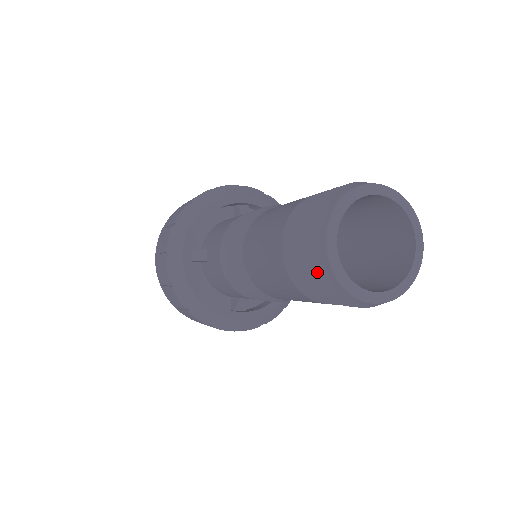
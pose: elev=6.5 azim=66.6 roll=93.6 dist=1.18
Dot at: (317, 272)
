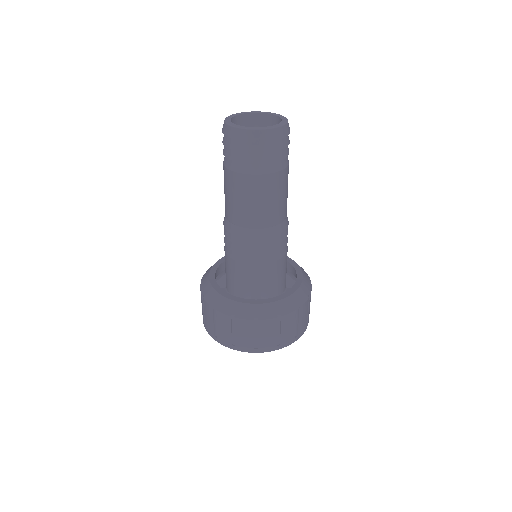
Dot at: (225, 135)
